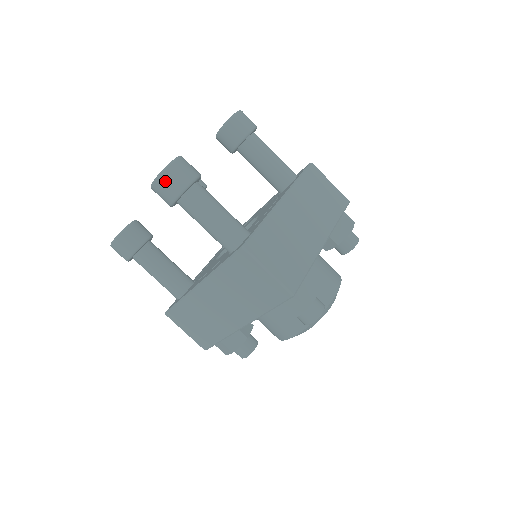
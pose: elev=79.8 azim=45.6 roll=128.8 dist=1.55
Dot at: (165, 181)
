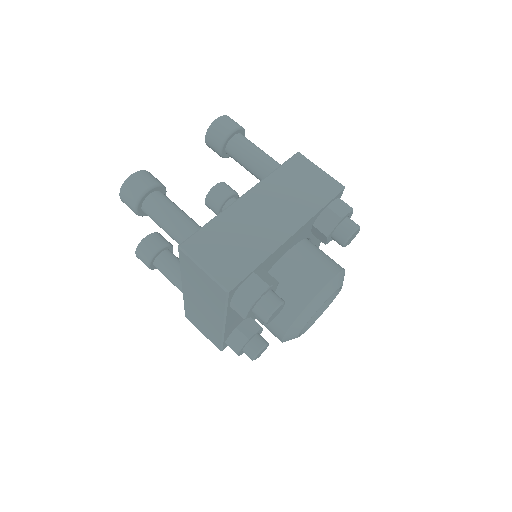
Dot at: (229, 119)
